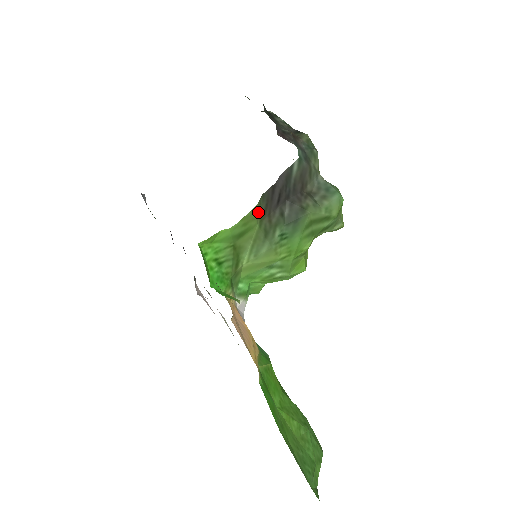
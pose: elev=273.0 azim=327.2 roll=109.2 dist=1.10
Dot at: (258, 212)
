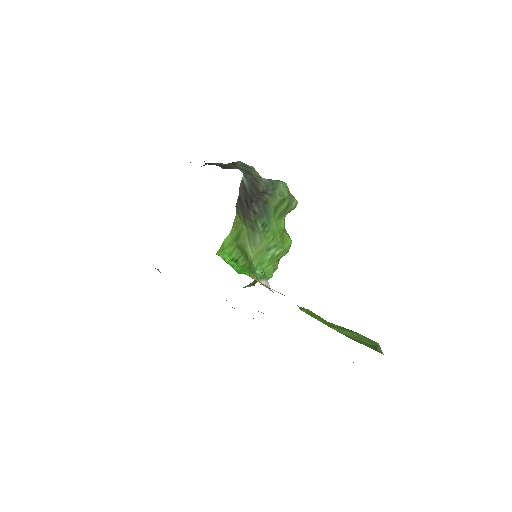
Dot at: (239, 218)
